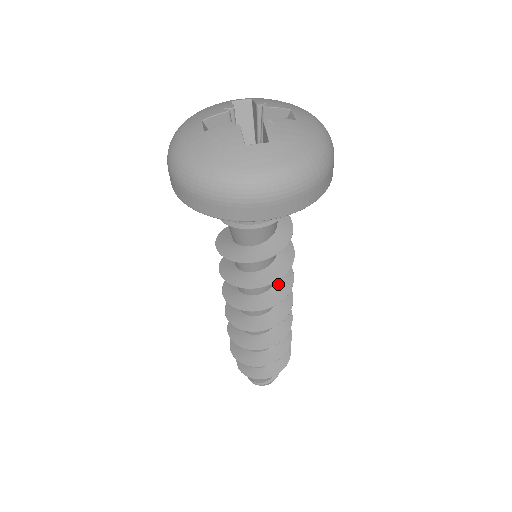
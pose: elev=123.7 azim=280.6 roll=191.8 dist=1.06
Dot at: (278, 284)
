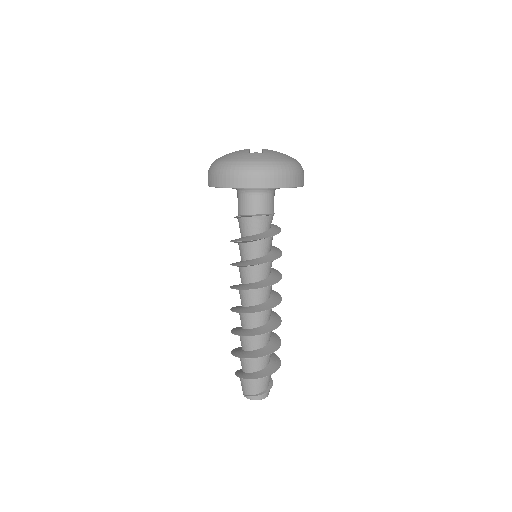
Dot at: (269, 278)
